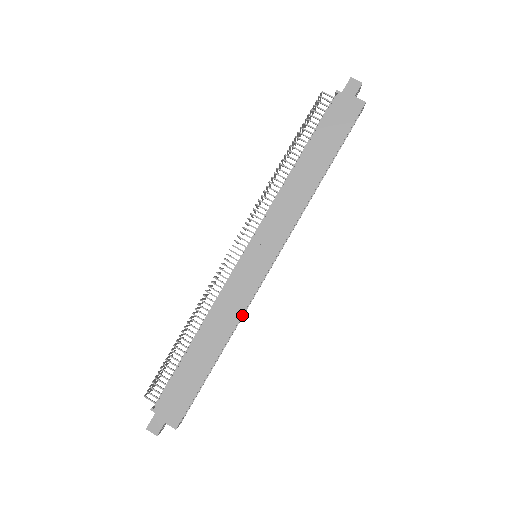
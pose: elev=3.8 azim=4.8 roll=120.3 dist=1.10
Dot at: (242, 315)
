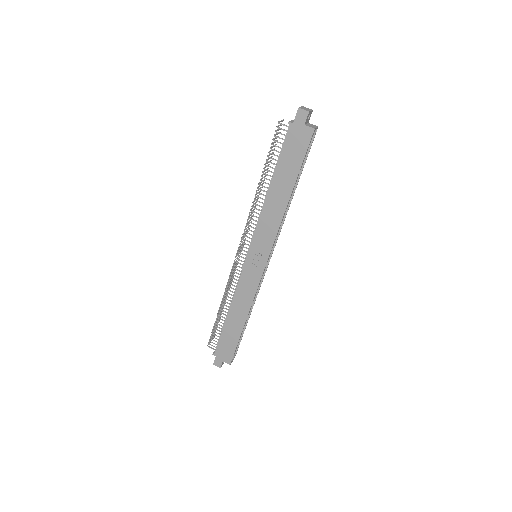
Dot at: (257, 293)
